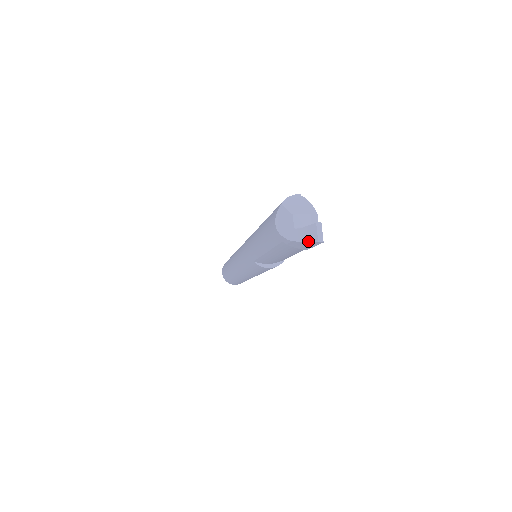
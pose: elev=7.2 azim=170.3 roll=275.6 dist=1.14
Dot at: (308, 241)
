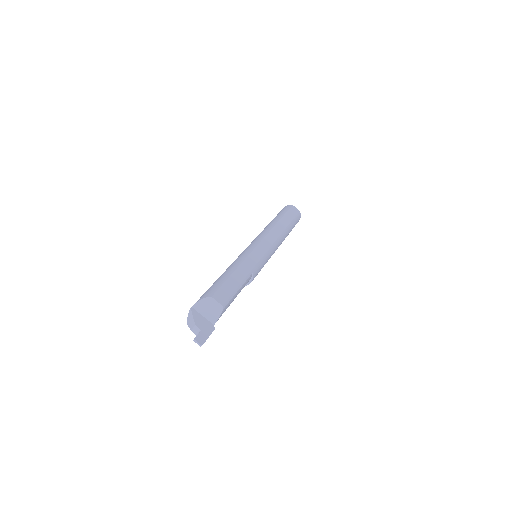
Dot at: occluded
